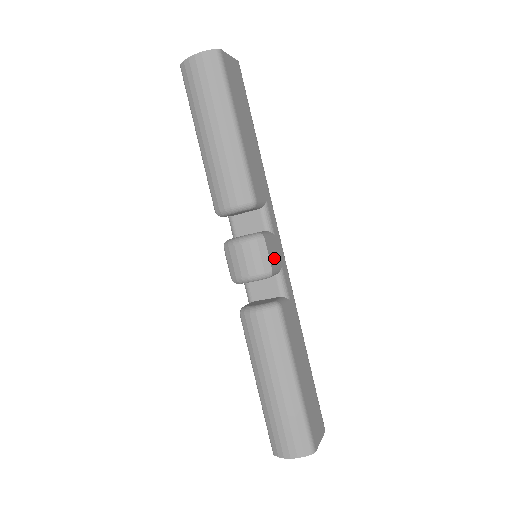
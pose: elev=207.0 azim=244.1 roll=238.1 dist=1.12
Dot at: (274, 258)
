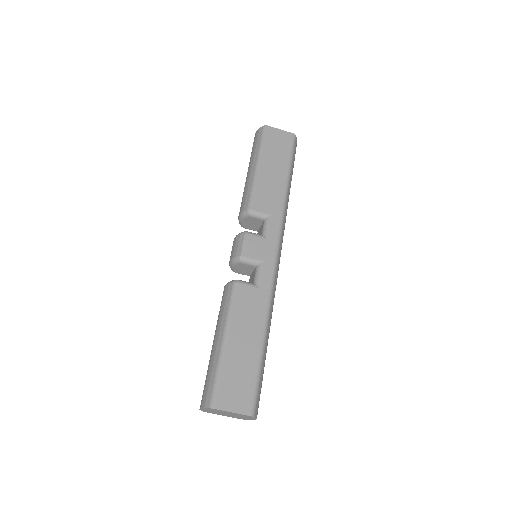
Dot at: (252, 251)
